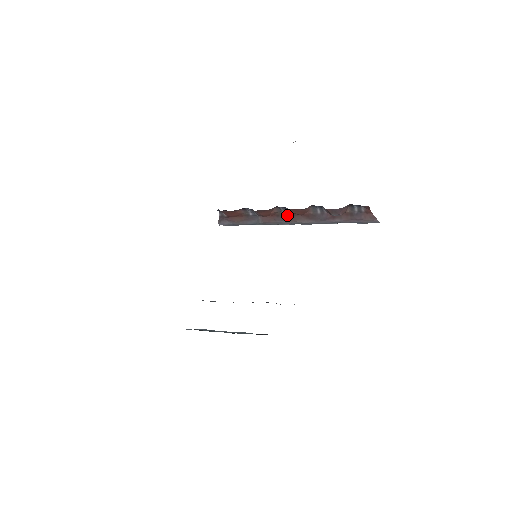
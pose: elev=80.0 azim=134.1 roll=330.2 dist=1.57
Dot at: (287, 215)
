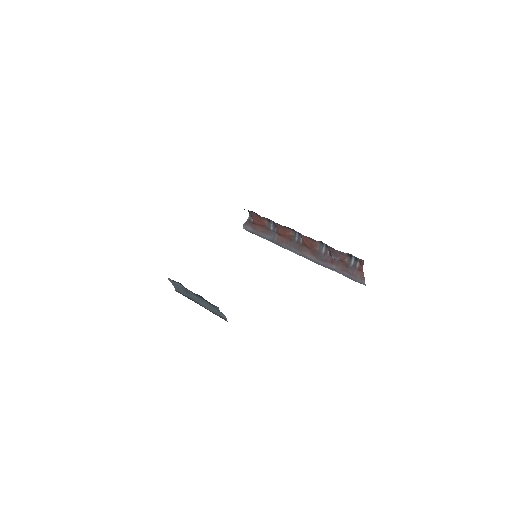
Dot at: (298, 243)
